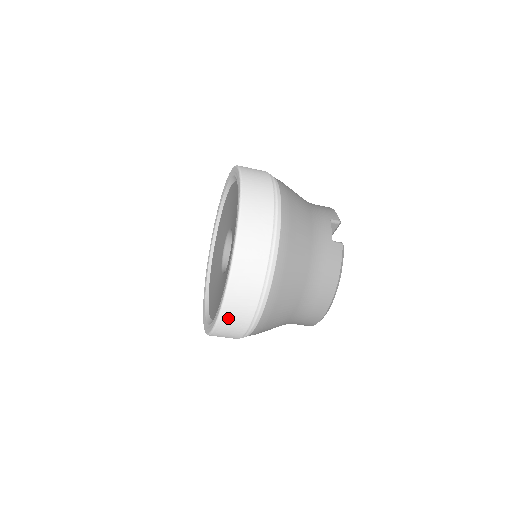
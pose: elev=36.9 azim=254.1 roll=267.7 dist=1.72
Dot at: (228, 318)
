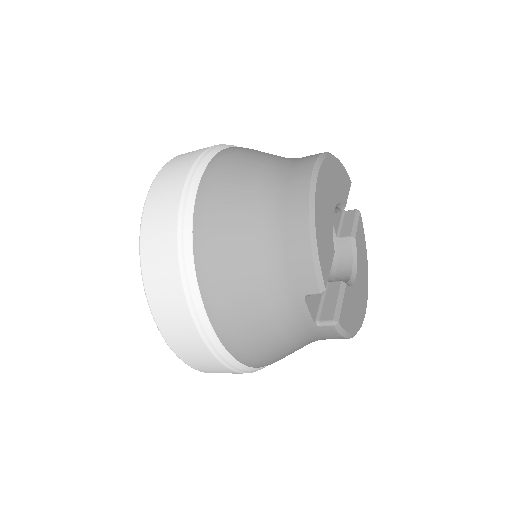
Dot at: occluded
